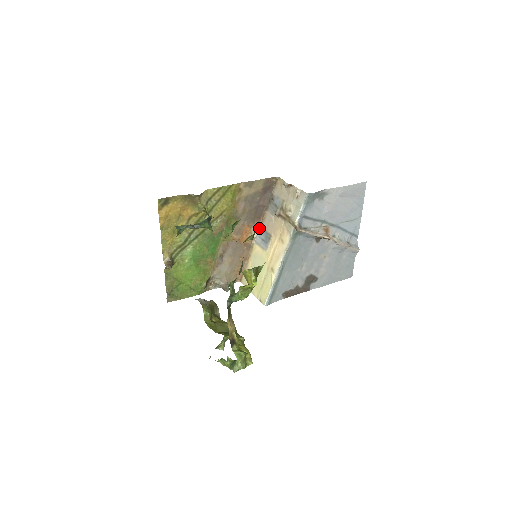
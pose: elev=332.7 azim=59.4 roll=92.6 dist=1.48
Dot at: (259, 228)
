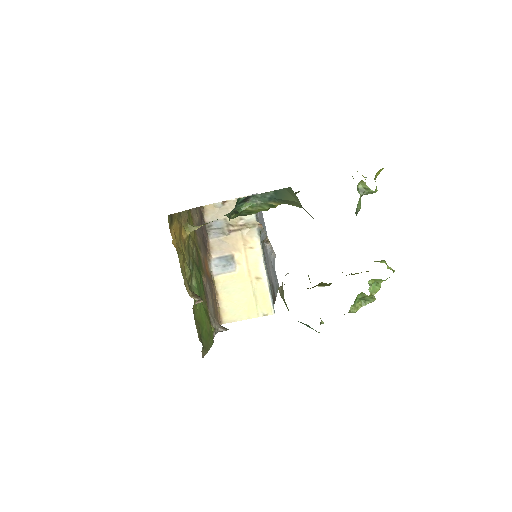
Dot at: (211, 260)
